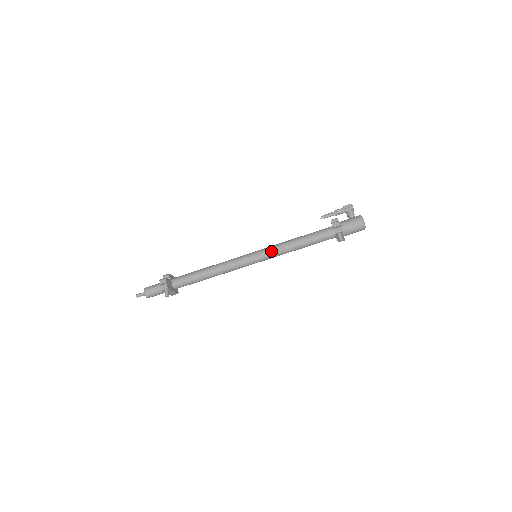
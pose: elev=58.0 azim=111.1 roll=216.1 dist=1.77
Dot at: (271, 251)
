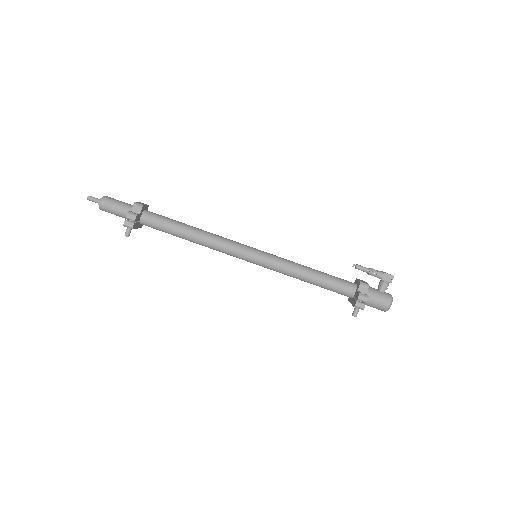
Dot at: (276, 266)
